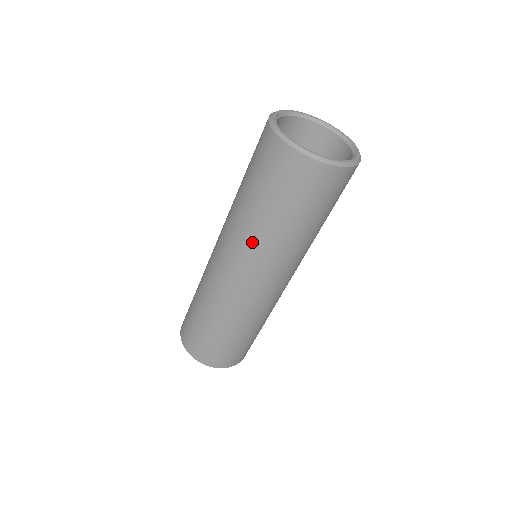
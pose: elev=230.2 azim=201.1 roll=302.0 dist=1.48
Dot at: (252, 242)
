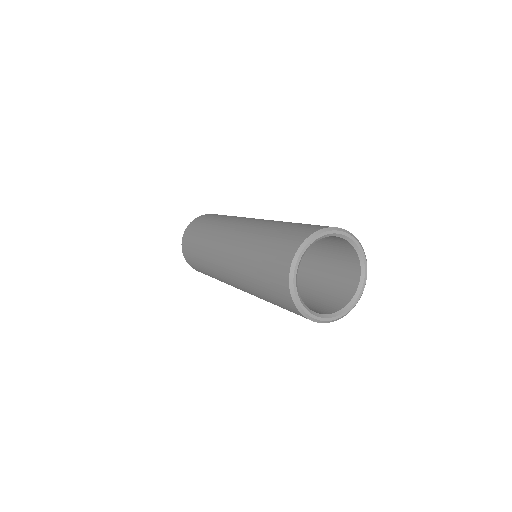
Dot at: occluded
